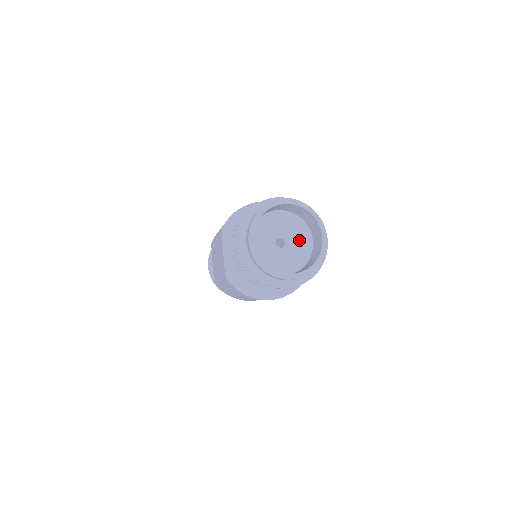
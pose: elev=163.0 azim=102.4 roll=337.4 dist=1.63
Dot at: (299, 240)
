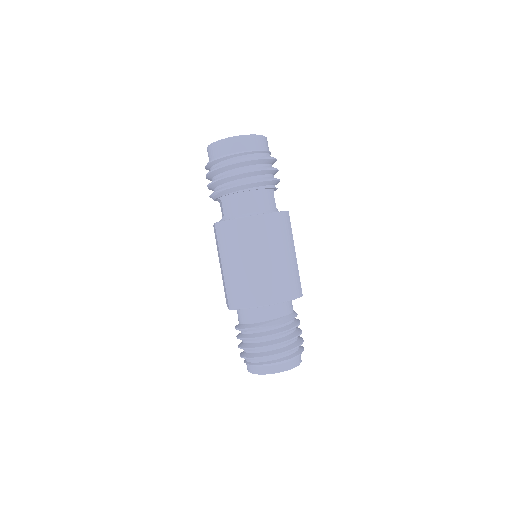
Dot at: occluded
